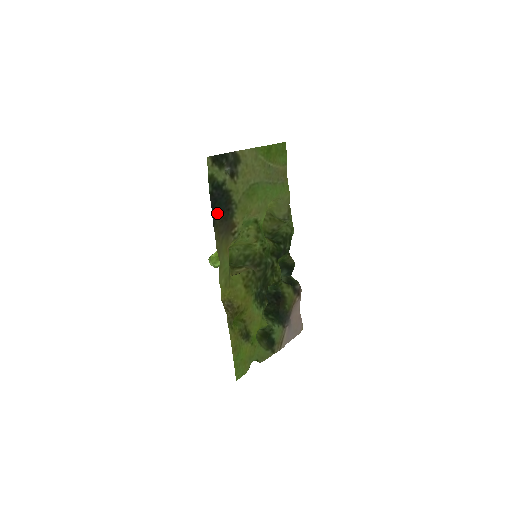
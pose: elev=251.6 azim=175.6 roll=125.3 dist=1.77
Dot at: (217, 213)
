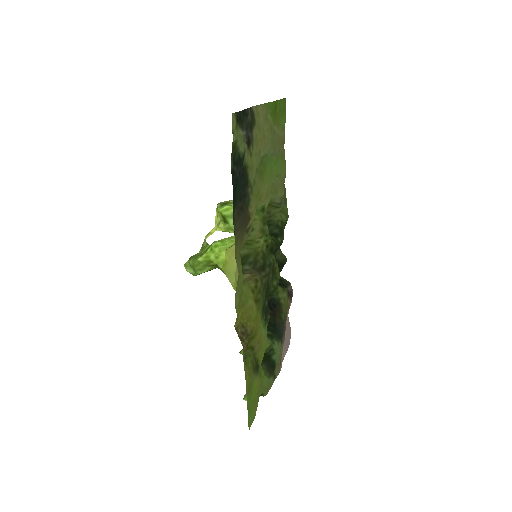
Dot at: (236, 201)
